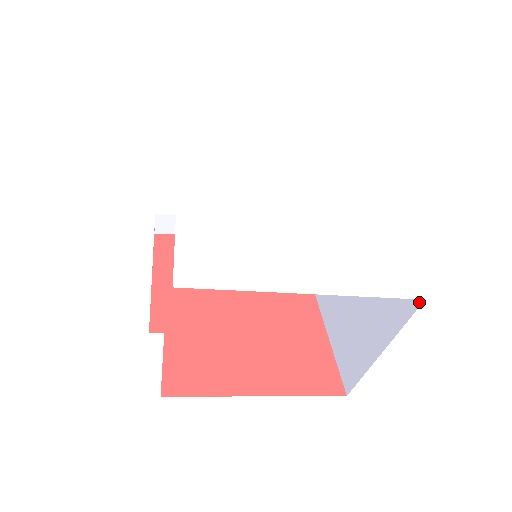
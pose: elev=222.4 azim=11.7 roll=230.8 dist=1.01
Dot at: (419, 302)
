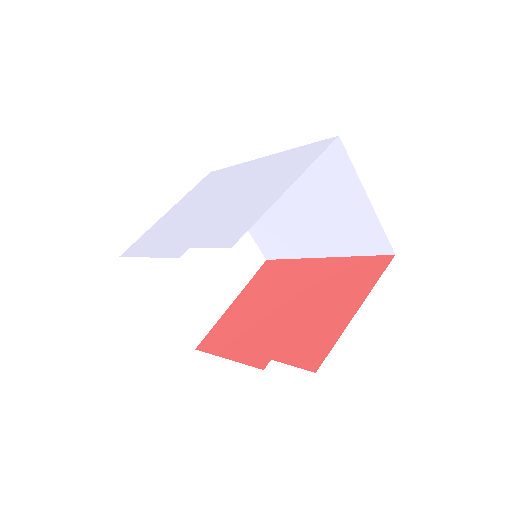
Dot at: (339, 142)
